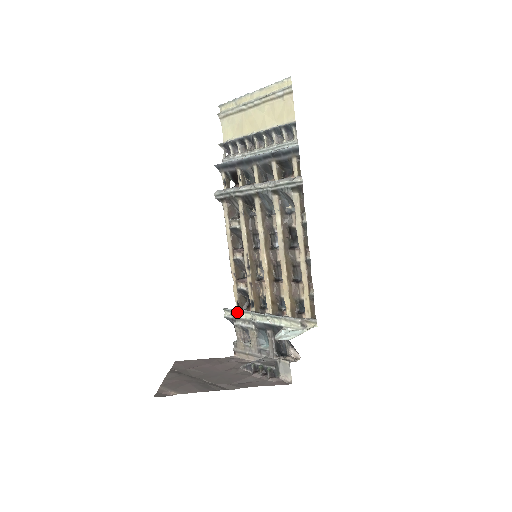
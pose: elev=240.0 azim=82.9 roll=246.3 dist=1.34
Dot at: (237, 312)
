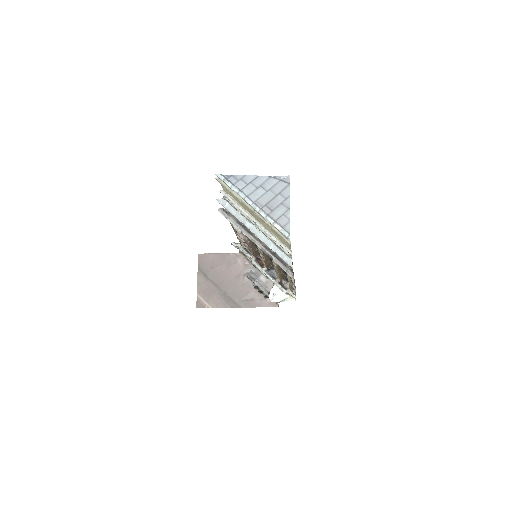
Dot at: (241, 250)
